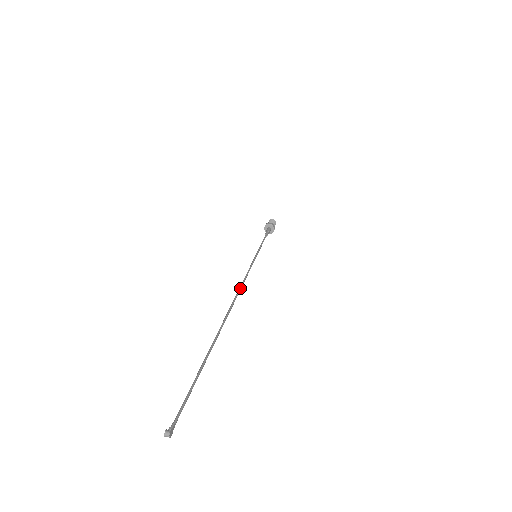
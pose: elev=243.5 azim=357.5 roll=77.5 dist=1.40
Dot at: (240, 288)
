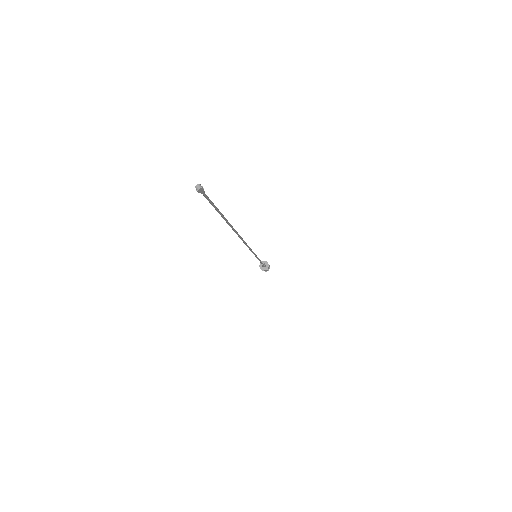
Dot at: occluded
